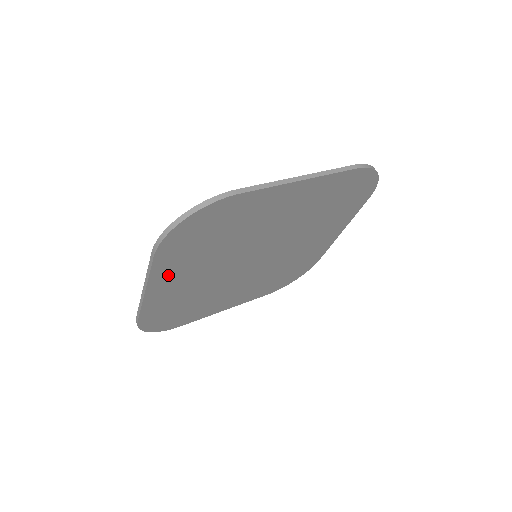
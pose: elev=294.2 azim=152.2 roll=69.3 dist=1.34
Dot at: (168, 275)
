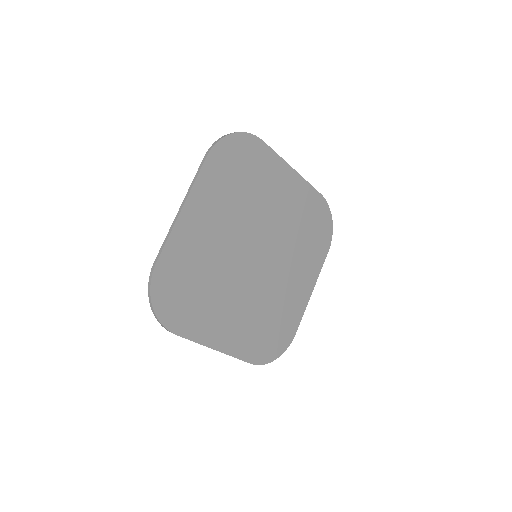
Dot at: (203, 200)
